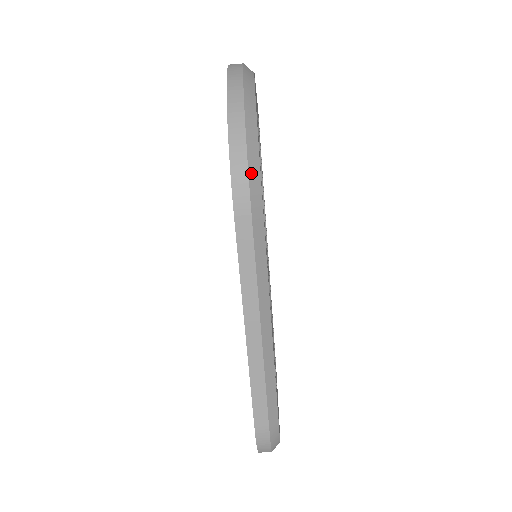
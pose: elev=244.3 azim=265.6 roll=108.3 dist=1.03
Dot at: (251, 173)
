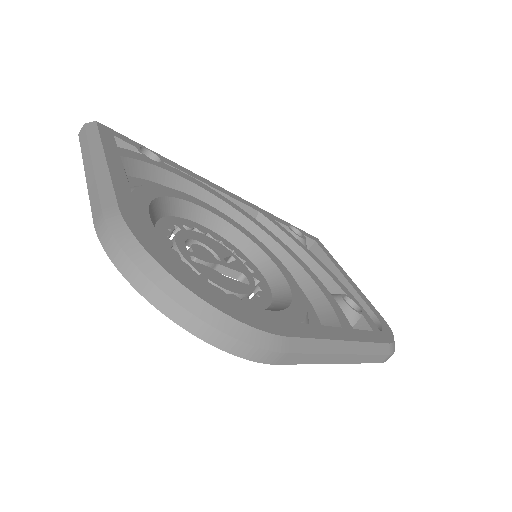
Dot at: (257, 343)
